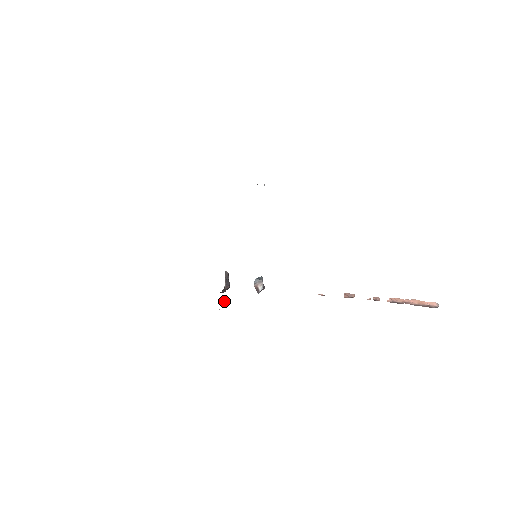
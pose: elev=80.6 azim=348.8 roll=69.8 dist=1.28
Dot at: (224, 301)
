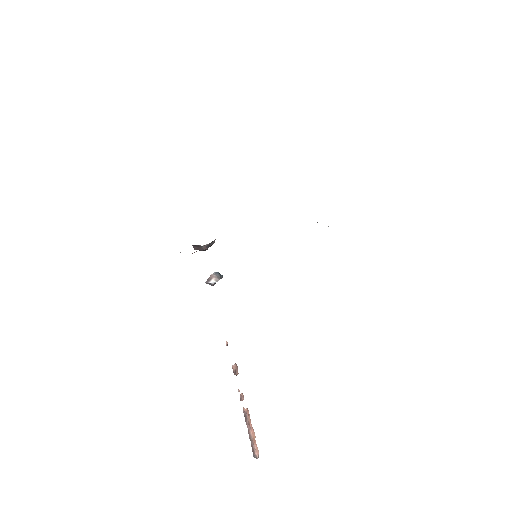
Dot at: occluded
